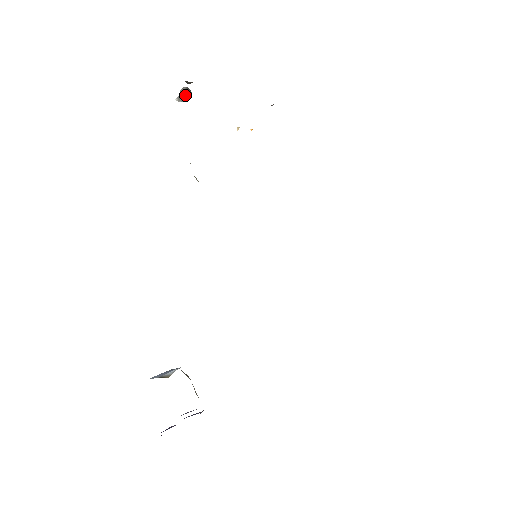
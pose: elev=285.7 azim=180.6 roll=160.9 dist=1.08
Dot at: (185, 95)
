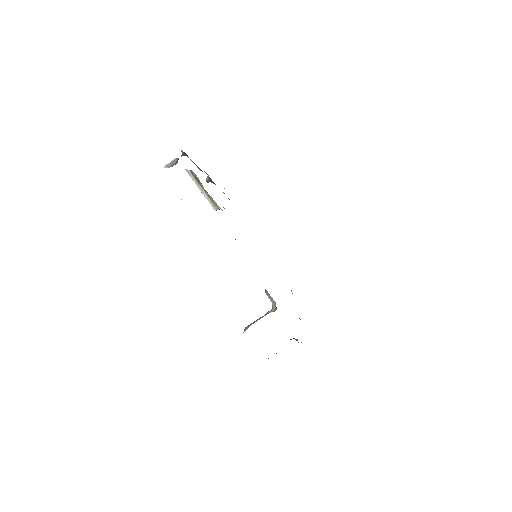
Dot at: (174, 163)
